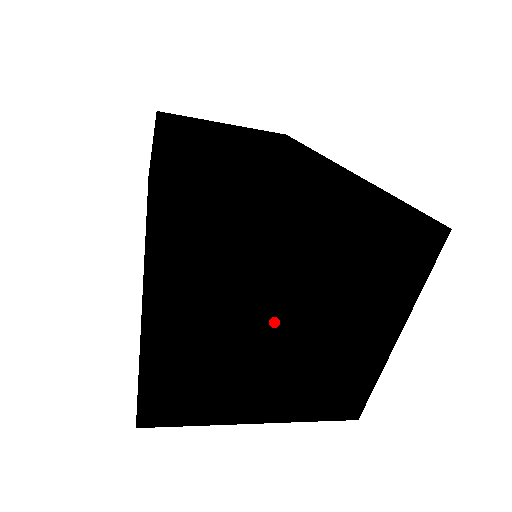
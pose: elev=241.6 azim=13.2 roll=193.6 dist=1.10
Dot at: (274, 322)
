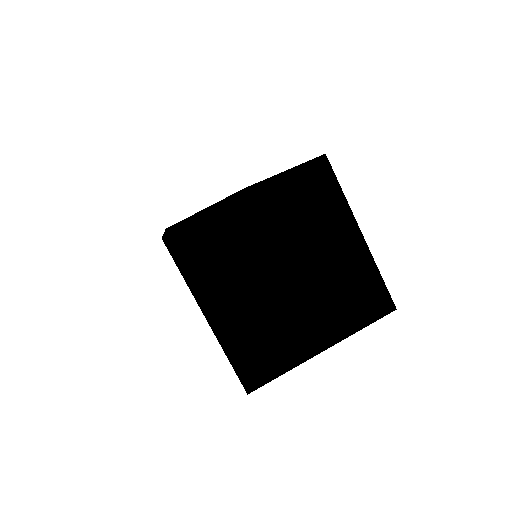
Dot at: (272, 274)
